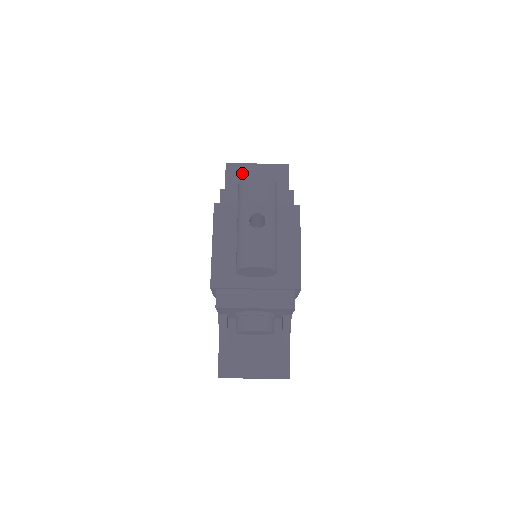
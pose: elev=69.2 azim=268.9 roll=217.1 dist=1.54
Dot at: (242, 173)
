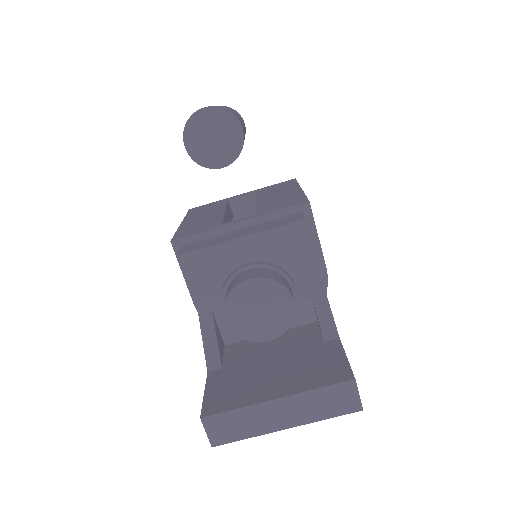
Dot at: occluded
